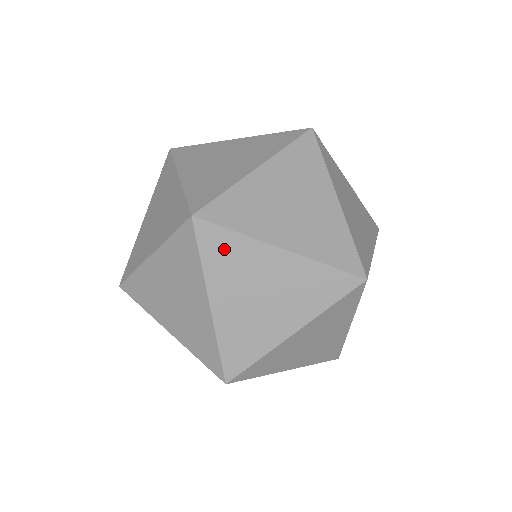
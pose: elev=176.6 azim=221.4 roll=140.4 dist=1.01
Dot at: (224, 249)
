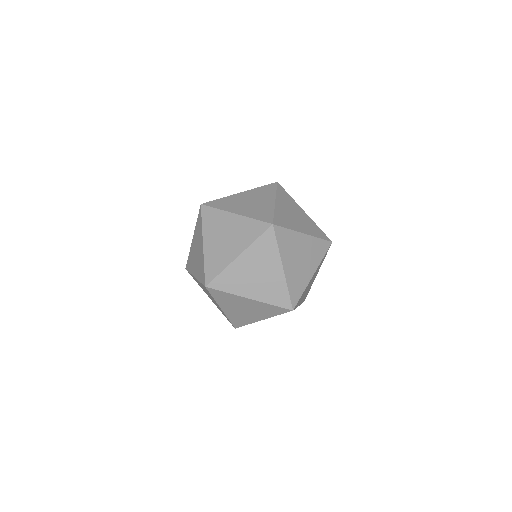
Dot at: (285, 238)
